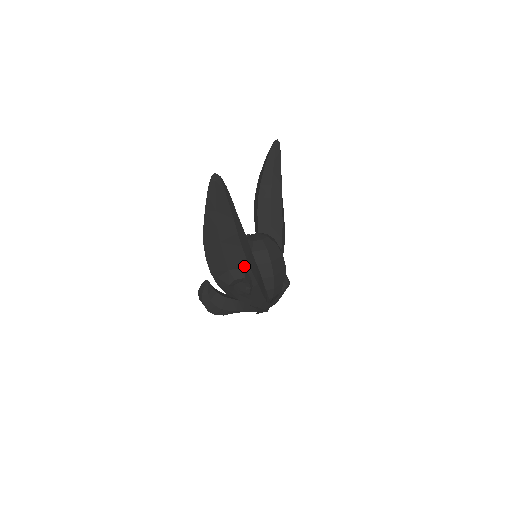
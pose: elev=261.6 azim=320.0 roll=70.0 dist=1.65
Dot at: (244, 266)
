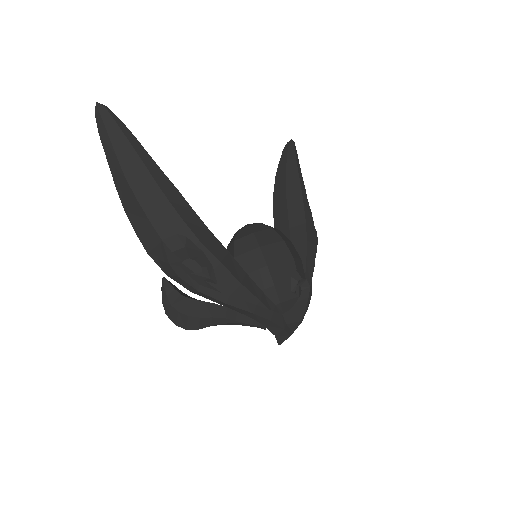
Dot at: (183, 232)
